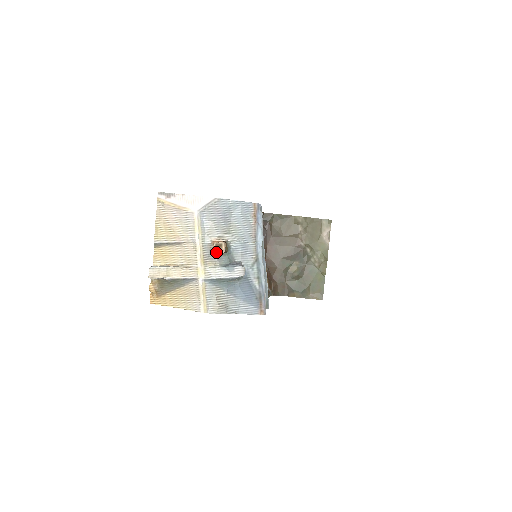
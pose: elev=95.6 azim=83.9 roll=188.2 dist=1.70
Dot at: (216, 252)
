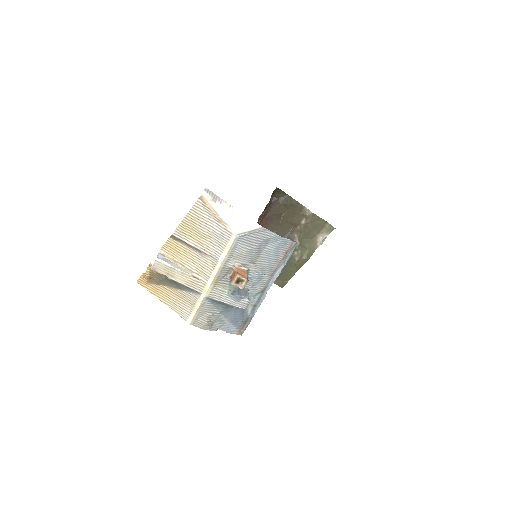
Dot at: (234, 284)
